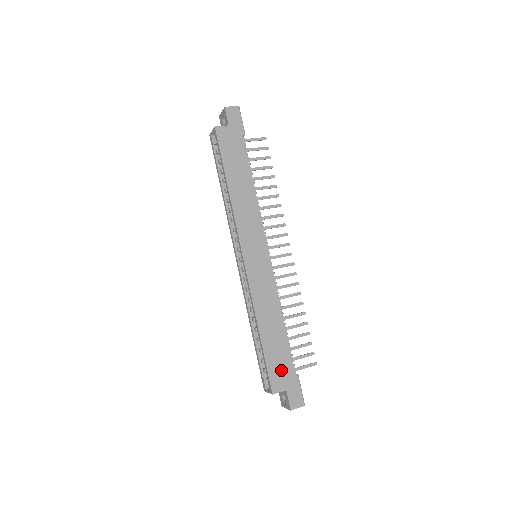
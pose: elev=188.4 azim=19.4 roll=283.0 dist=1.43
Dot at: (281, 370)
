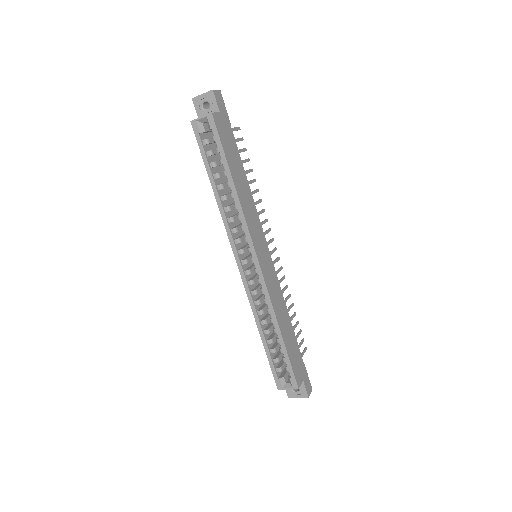
Dot at: (297, 363)
